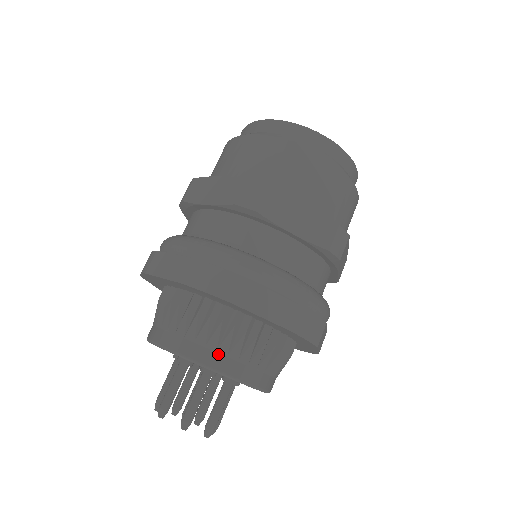
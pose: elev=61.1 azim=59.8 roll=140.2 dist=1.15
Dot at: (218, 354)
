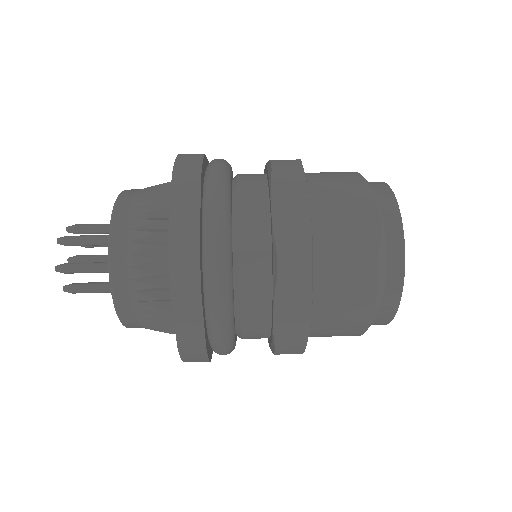
Dot at: (129, 212)
